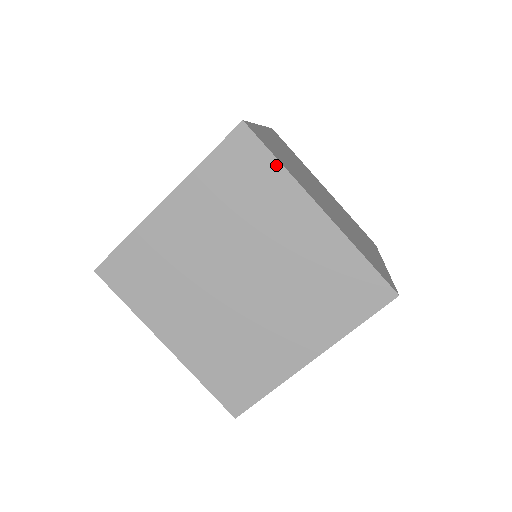
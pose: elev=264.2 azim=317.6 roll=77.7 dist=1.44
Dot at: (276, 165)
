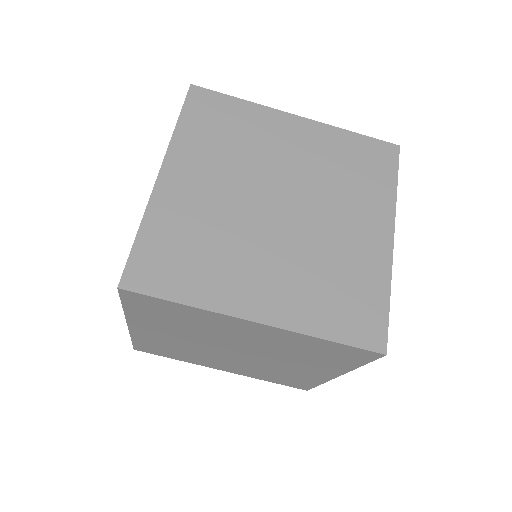
Dot at: (393, 184)
